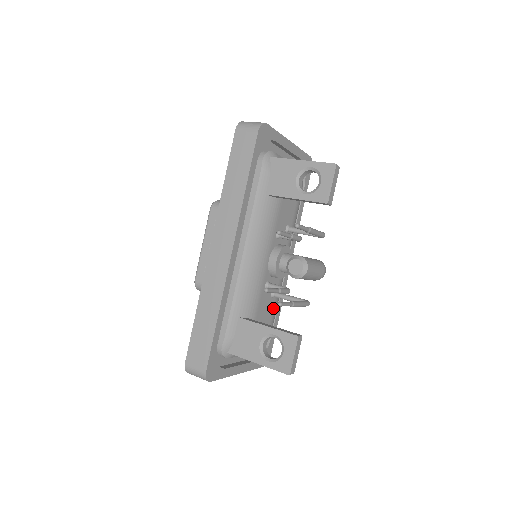
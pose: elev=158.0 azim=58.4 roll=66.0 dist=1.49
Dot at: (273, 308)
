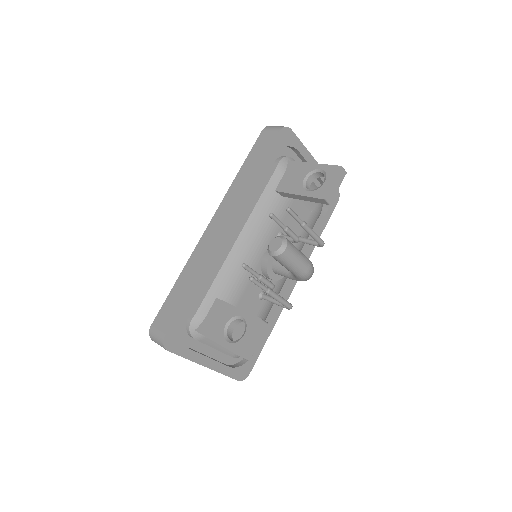
Dot at: (259, 312)
